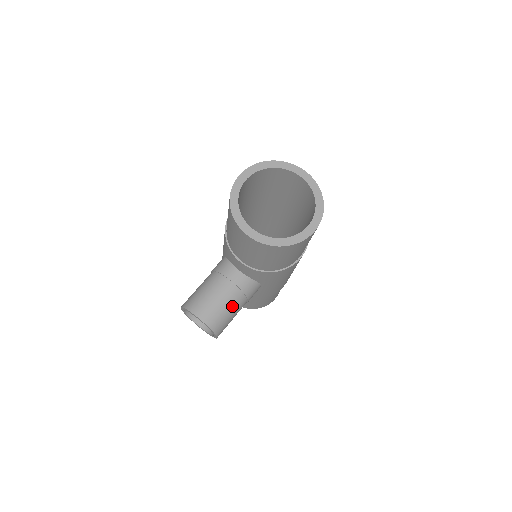
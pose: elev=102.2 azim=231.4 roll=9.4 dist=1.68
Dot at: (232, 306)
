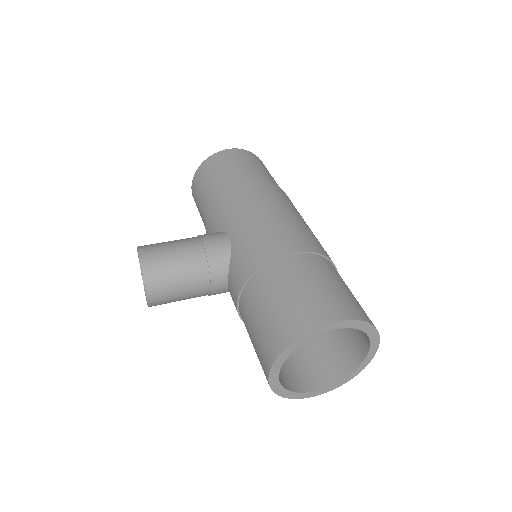
Dot at: occluded
